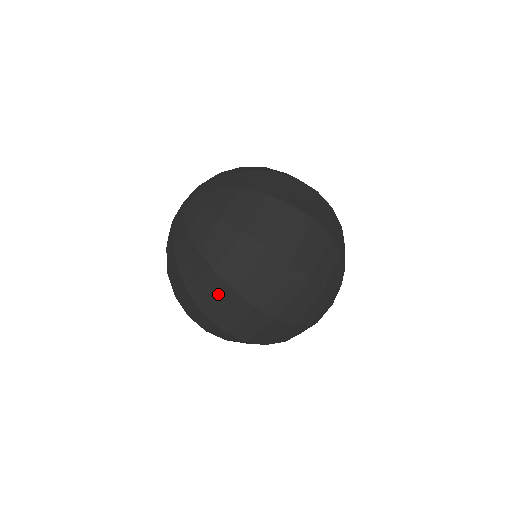
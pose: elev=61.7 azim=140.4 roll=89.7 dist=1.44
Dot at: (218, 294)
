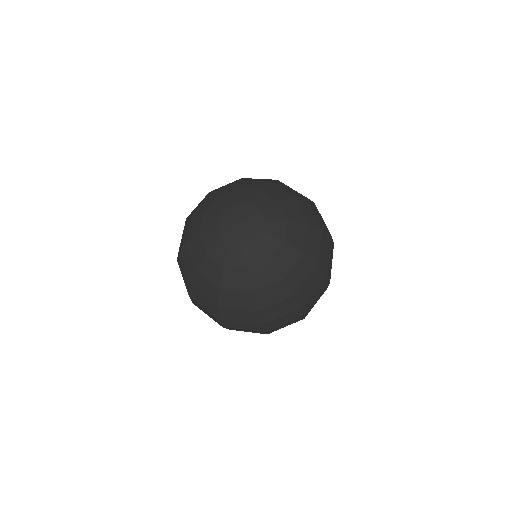
Dot at: (245, 320)
